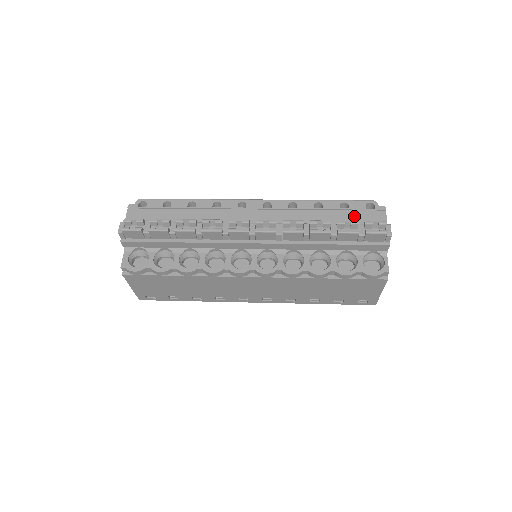
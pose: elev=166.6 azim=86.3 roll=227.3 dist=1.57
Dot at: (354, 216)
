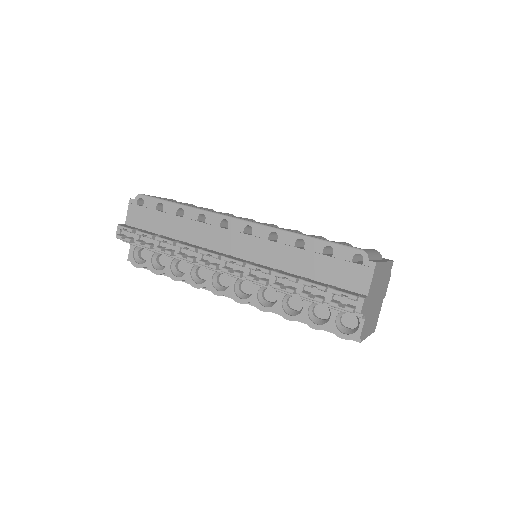
Dot at: (335, 268)
